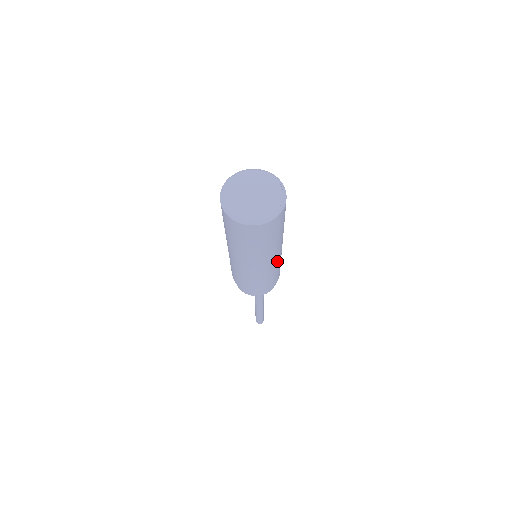
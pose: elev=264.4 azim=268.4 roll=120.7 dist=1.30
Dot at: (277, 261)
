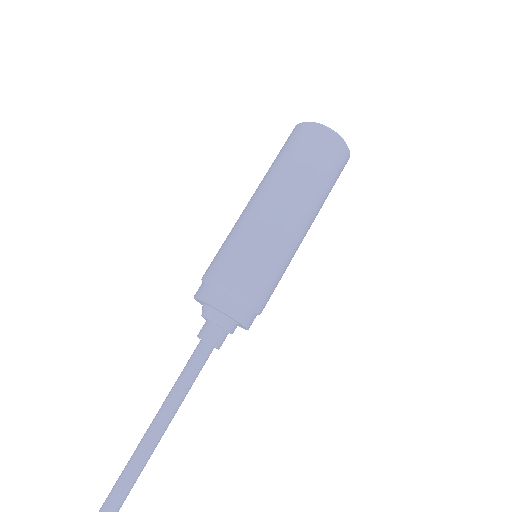
Dot at: (292, 241)
